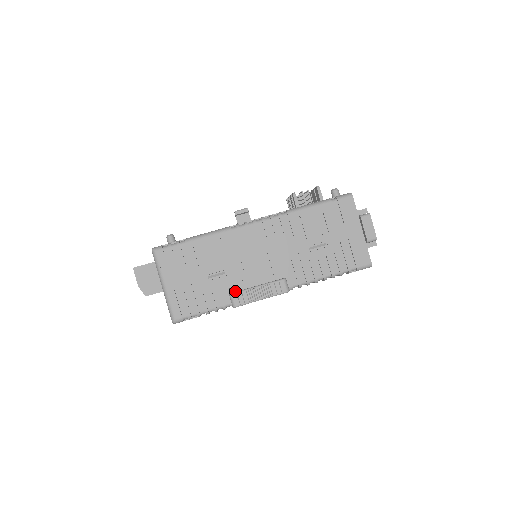
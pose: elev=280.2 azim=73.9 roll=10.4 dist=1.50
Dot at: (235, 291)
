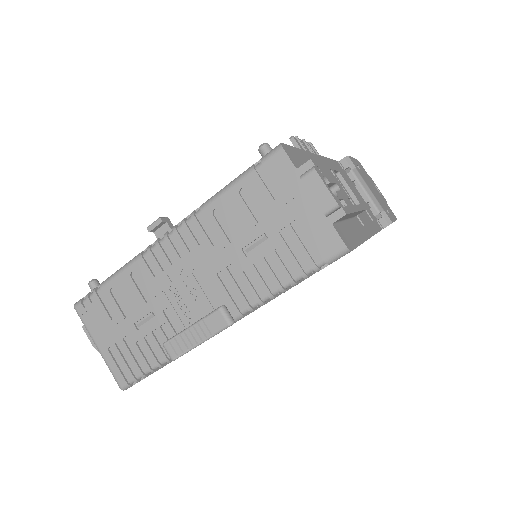
Dot at: occluded
